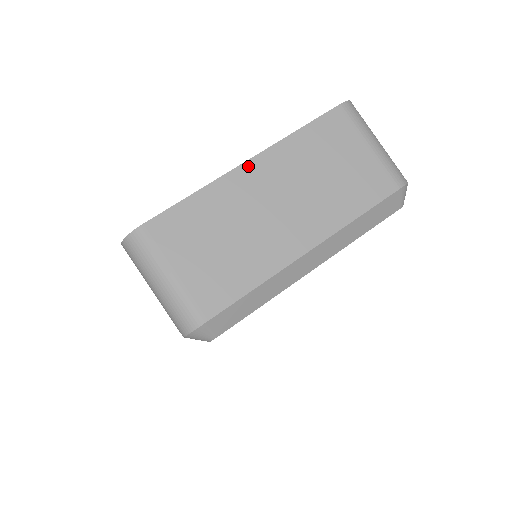
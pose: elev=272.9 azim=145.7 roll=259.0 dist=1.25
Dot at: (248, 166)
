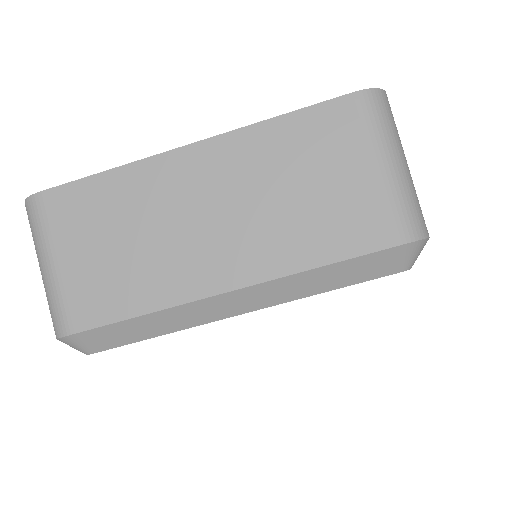
Dot at: (190, 151)
